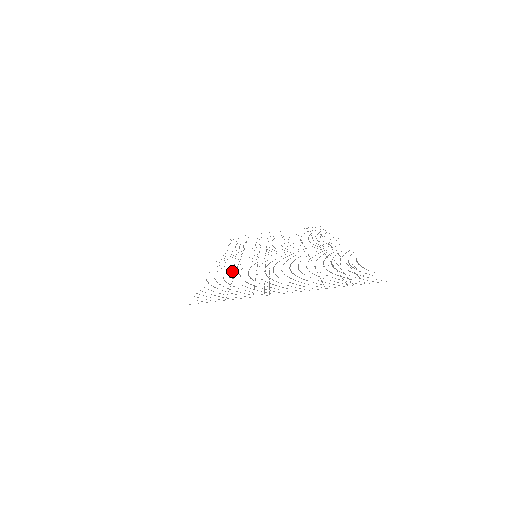
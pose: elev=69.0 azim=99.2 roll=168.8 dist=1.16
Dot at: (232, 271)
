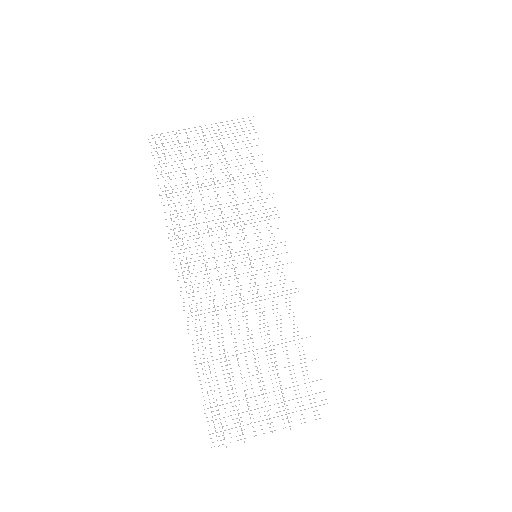
Dot at: occluded
